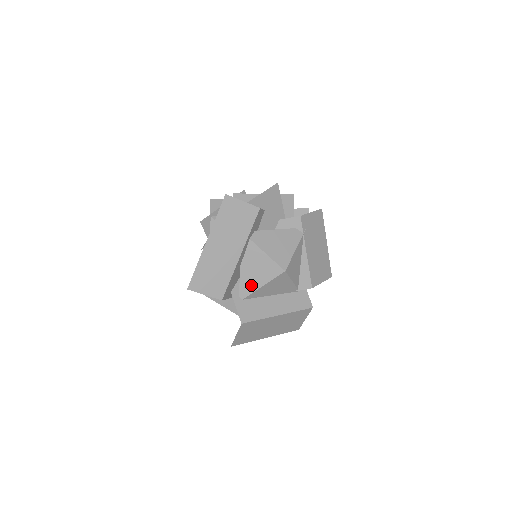
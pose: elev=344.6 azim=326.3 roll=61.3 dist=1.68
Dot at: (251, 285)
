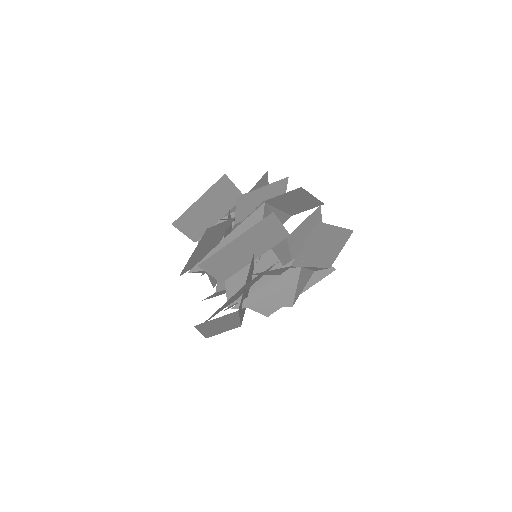
Dot at: occluded
